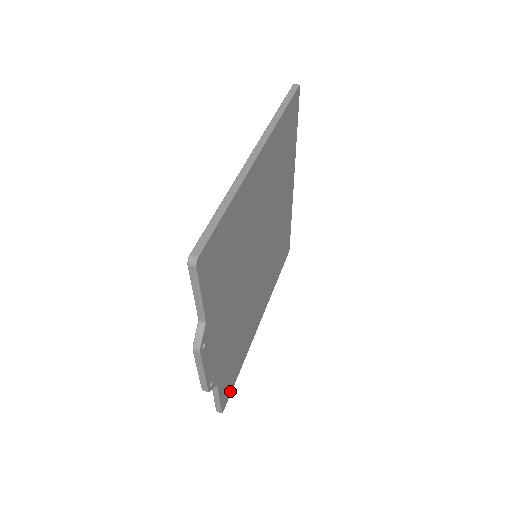
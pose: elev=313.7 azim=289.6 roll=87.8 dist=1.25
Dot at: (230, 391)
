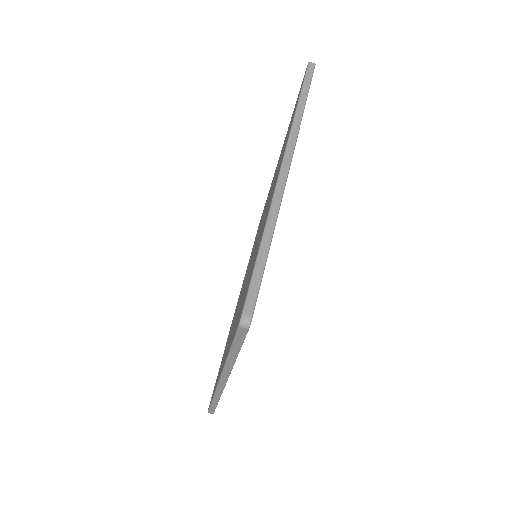
Dot at: occluded
